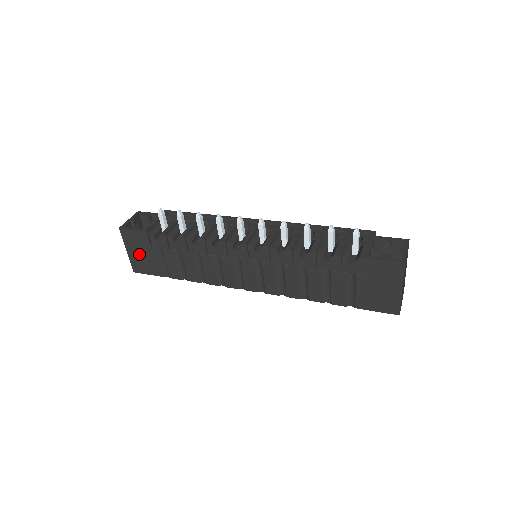
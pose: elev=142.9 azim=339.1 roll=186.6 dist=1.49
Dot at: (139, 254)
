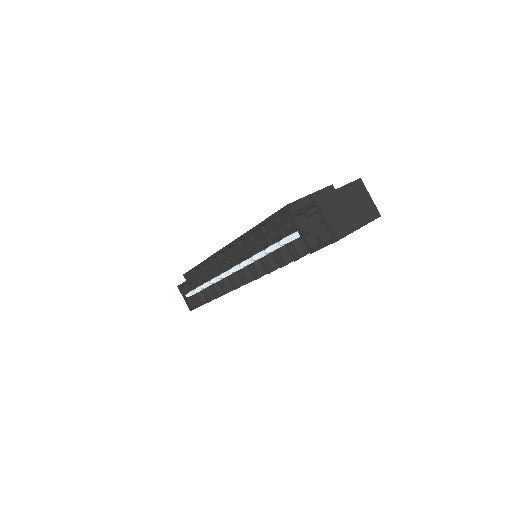
Dot at: occluded
